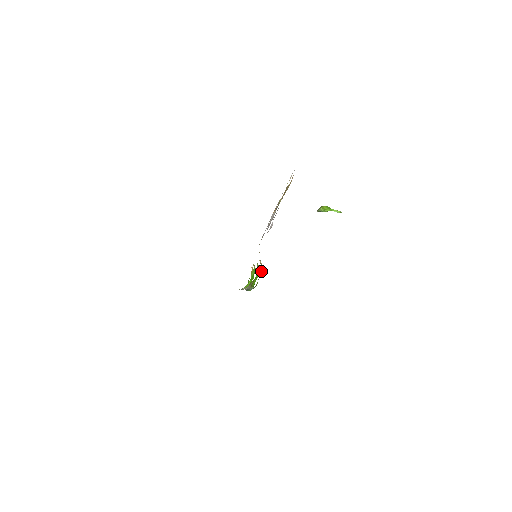
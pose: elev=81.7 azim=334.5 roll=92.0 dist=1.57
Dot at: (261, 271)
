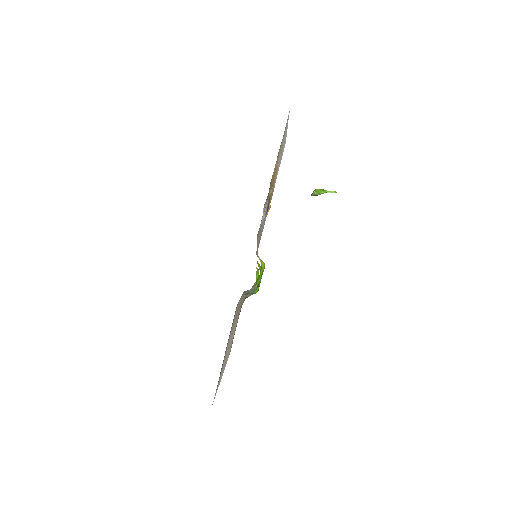
Dot at: (262, 268)
